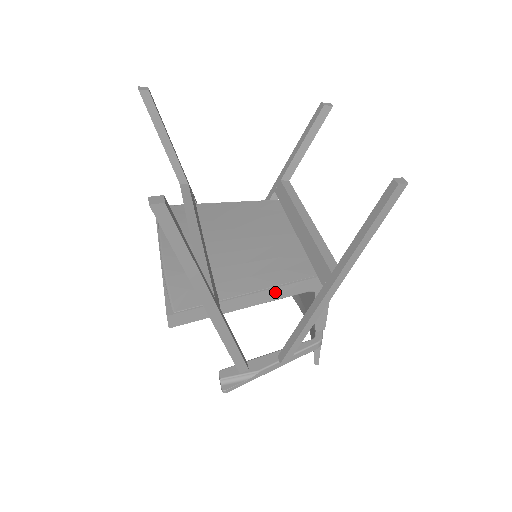
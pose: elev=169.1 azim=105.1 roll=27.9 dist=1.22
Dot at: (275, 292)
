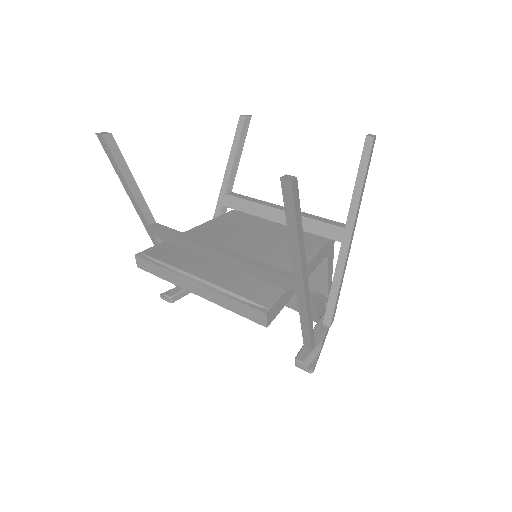
Dot at: (313, 263)
